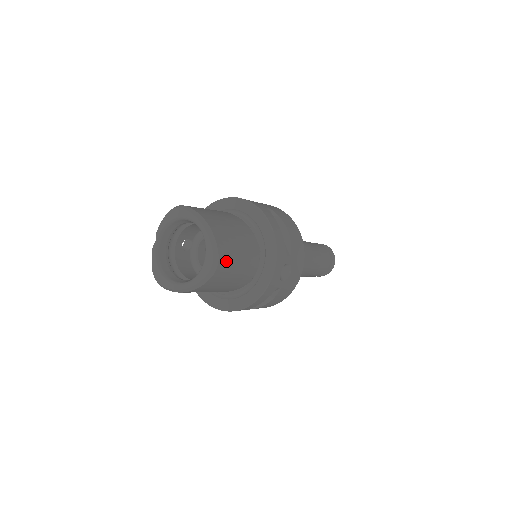
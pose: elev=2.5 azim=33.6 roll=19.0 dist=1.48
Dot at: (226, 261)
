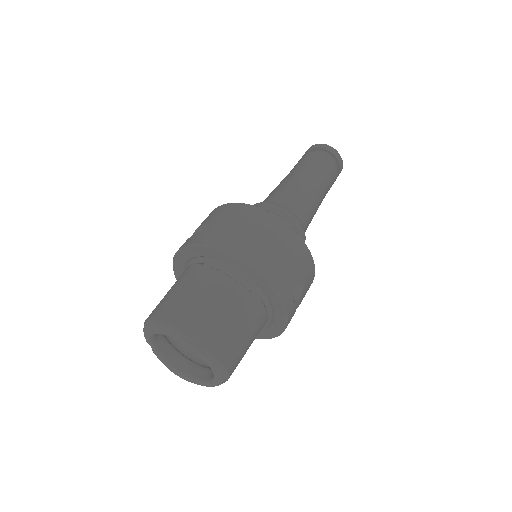
Dot at: (233, 357)
